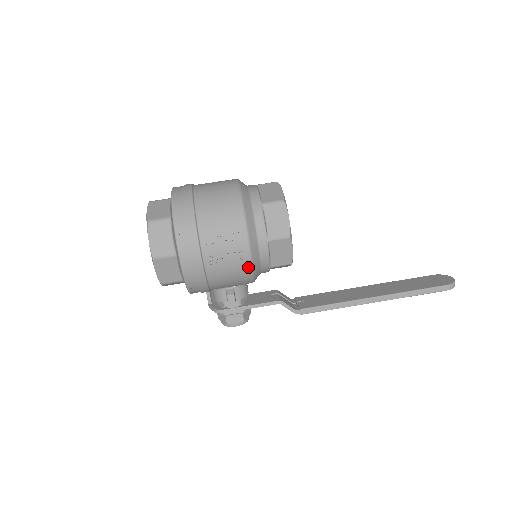
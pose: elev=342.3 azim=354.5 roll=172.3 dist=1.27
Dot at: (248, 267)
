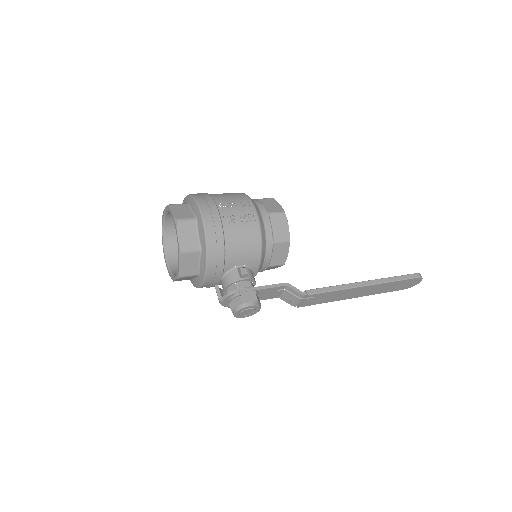
Dot at: (257, 228)
